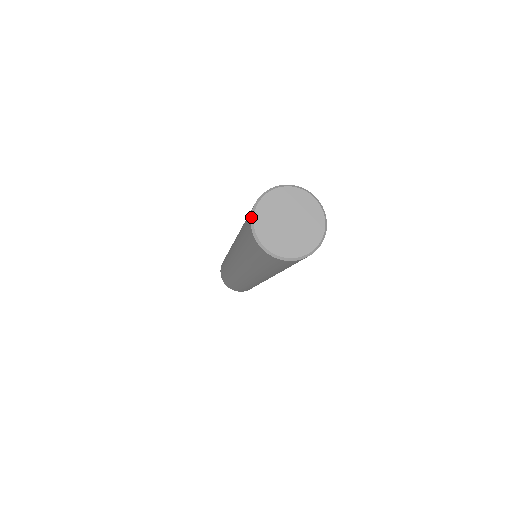
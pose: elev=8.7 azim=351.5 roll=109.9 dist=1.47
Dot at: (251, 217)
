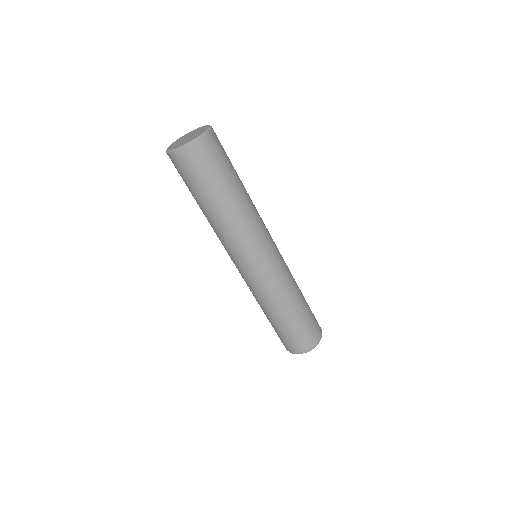
Dot at: (167, 152)
